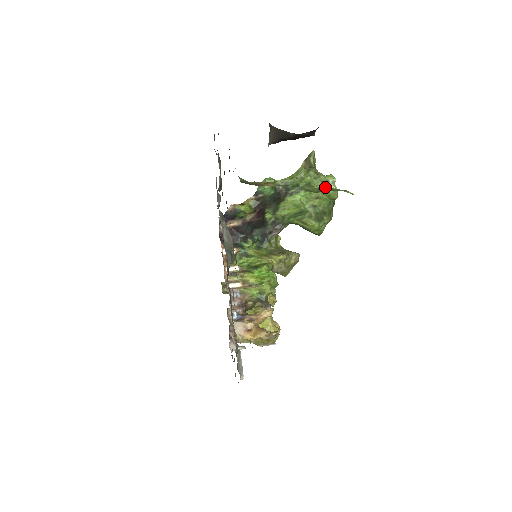
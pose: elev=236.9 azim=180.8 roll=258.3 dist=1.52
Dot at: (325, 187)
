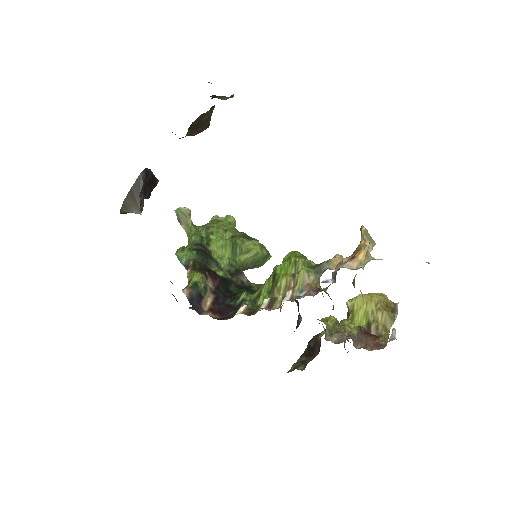
Dot at: occluded
